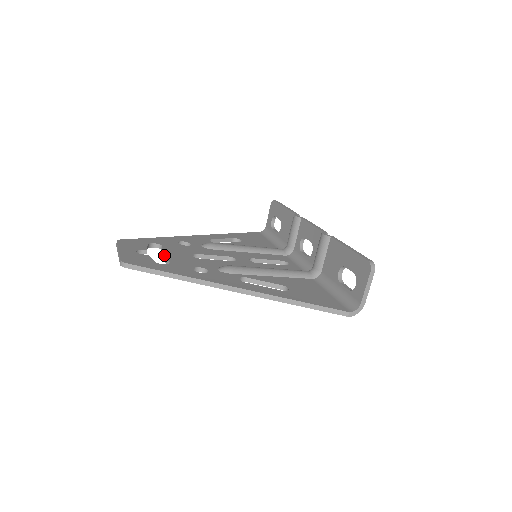
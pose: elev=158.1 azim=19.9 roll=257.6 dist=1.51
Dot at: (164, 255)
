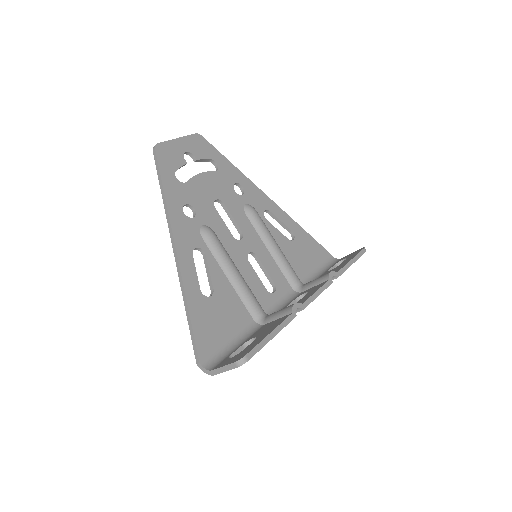
Dot at: (197, 175)
